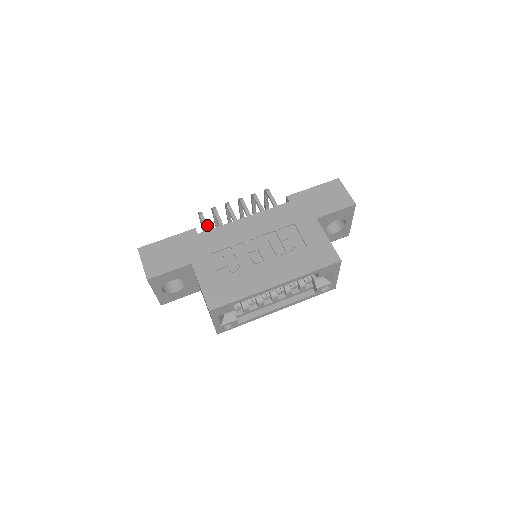
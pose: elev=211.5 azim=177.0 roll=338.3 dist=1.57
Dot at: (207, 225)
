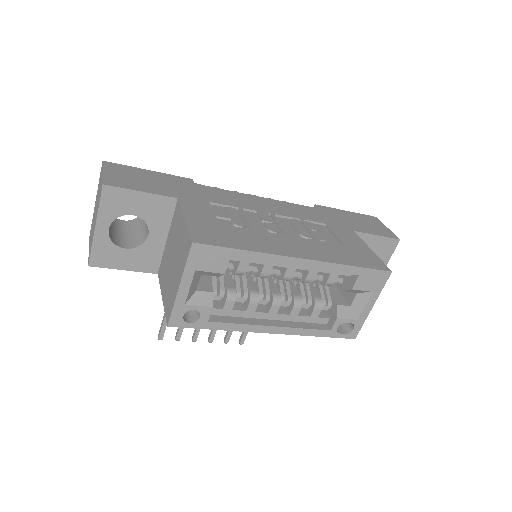
Dot at: occluded
